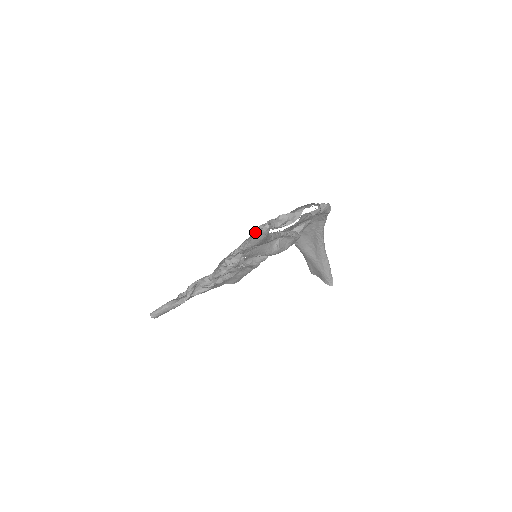
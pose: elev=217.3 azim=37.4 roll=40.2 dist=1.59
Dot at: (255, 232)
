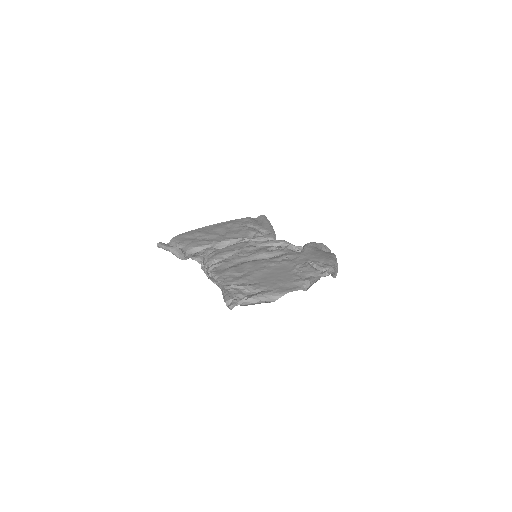
Dot at: (224, 298)
